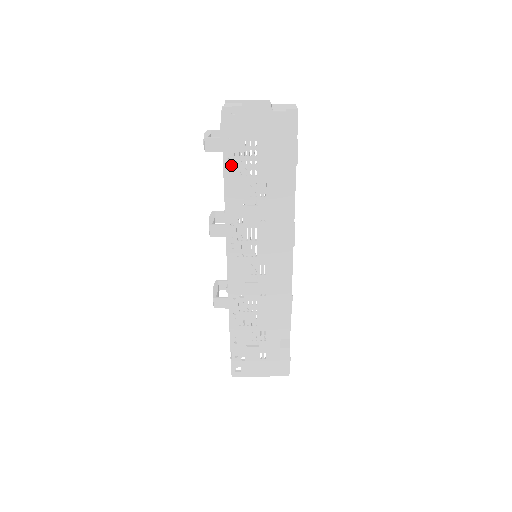
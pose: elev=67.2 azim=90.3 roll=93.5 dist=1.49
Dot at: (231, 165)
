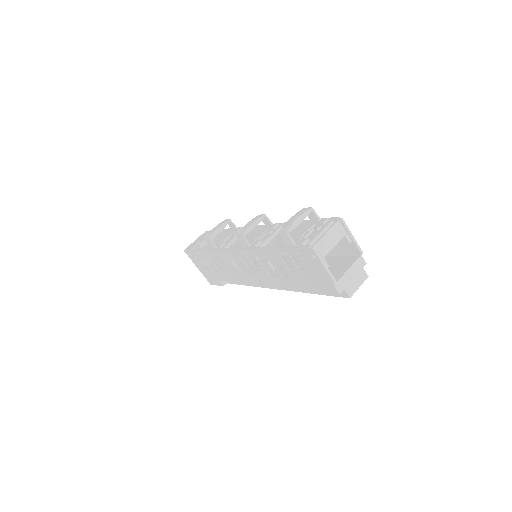
Dot at: (283, 254)
